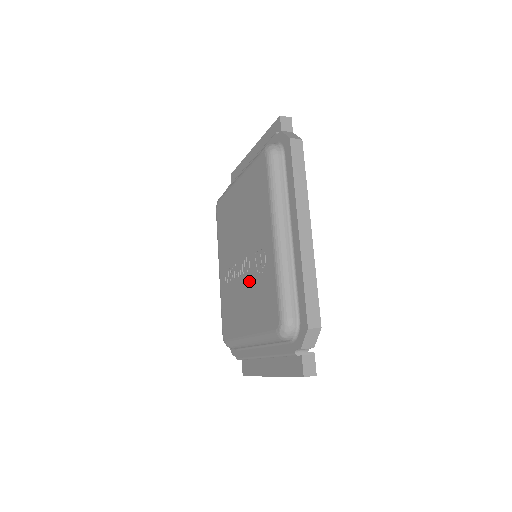
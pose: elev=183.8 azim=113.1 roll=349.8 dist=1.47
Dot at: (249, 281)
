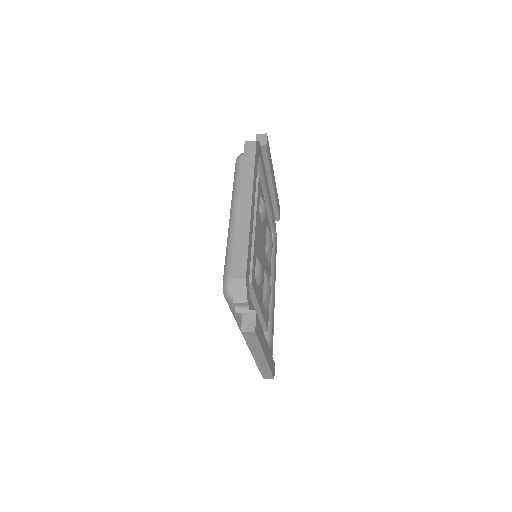
Dot at: occluded
